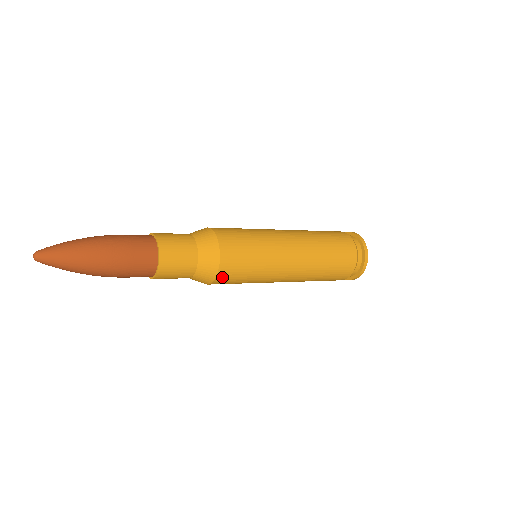
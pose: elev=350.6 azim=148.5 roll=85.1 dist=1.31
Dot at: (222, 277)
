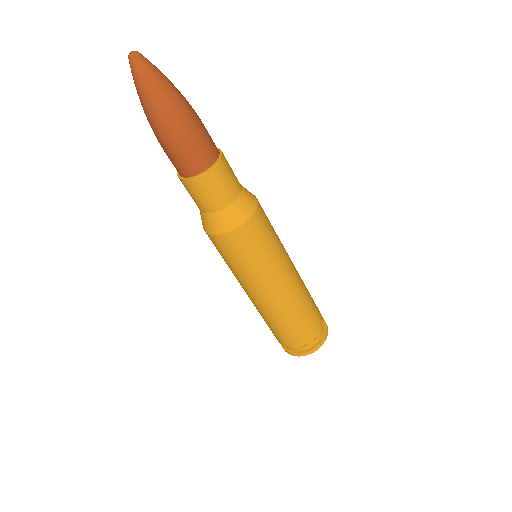
Dot at: occluded
